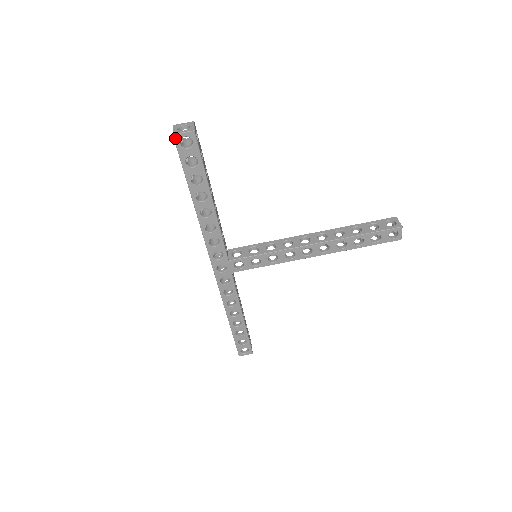
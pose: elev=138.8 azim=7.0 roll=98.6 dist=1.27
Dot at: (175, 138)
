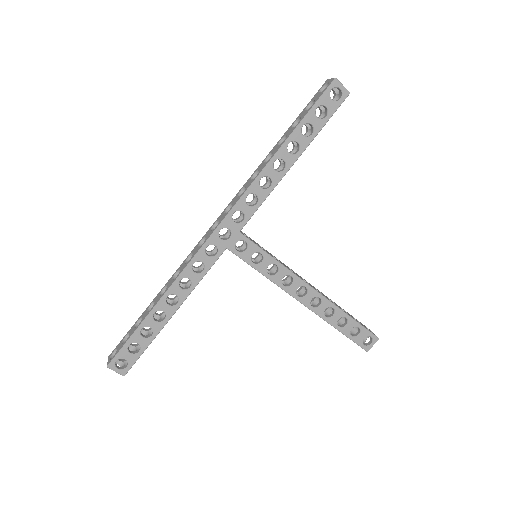
Dot at: (334, 82)
